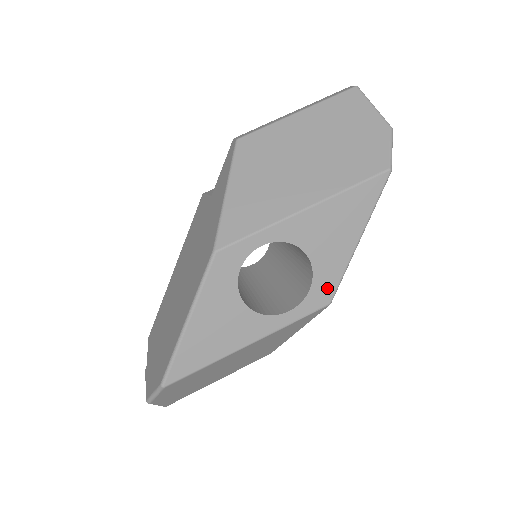
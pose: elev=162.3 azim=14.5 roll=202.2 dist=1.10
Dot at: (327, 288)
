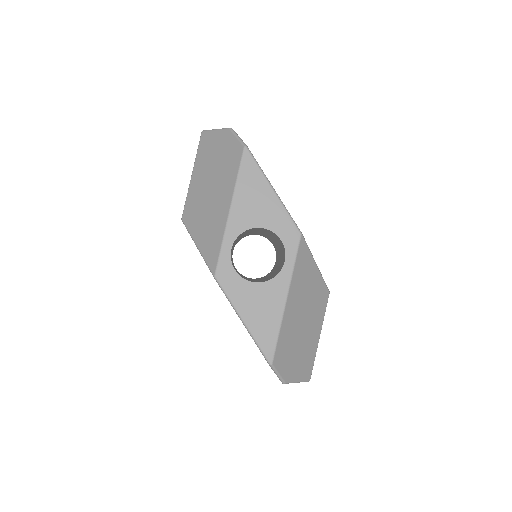
Dot at: (289, 229)
